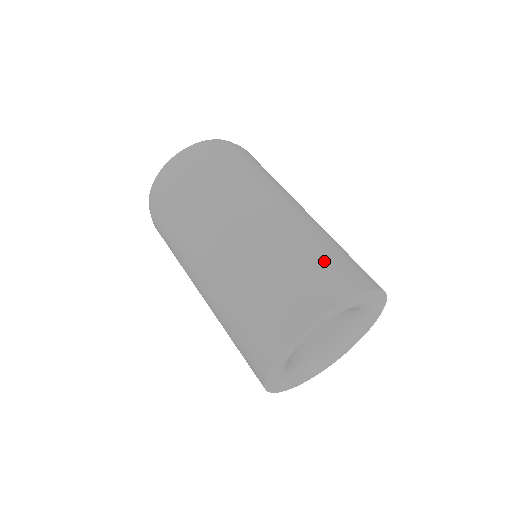
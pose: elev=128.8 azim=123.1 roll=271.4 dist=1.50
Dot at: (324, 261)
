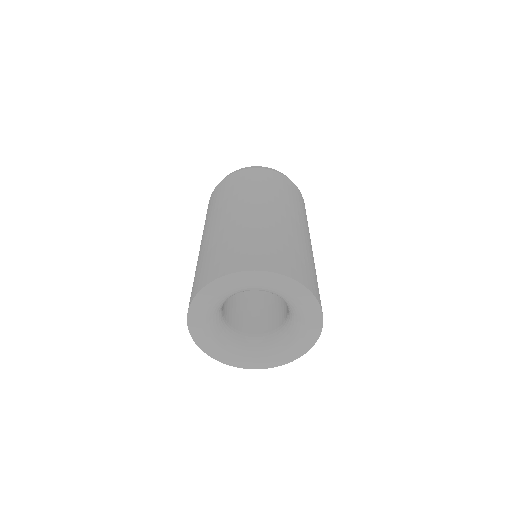
Dot at: (271, 247)
